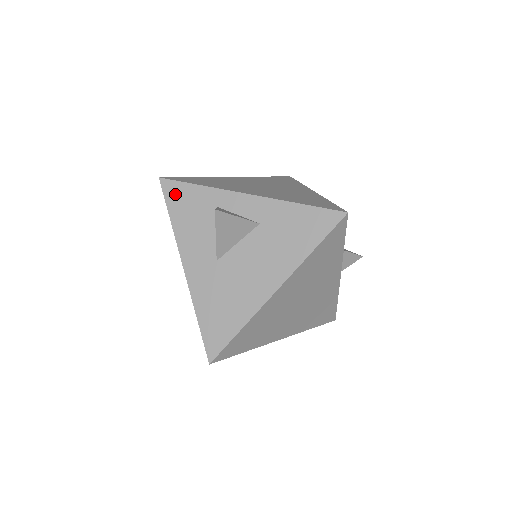
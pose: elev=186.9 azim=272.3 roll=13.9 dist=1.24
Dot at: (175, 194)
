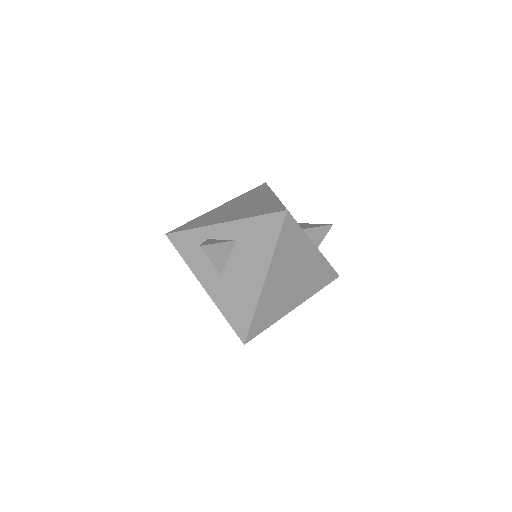
Dot at: (179, 241)
